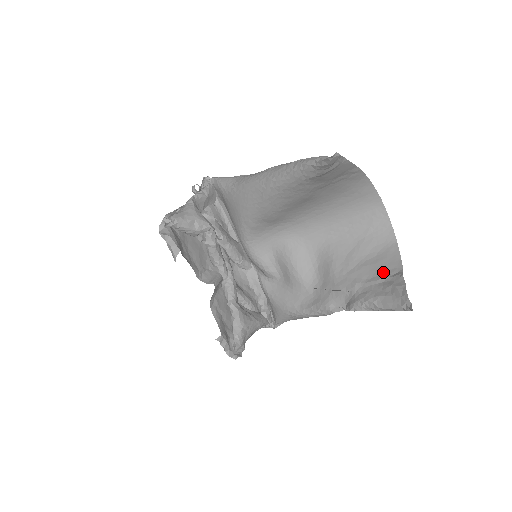
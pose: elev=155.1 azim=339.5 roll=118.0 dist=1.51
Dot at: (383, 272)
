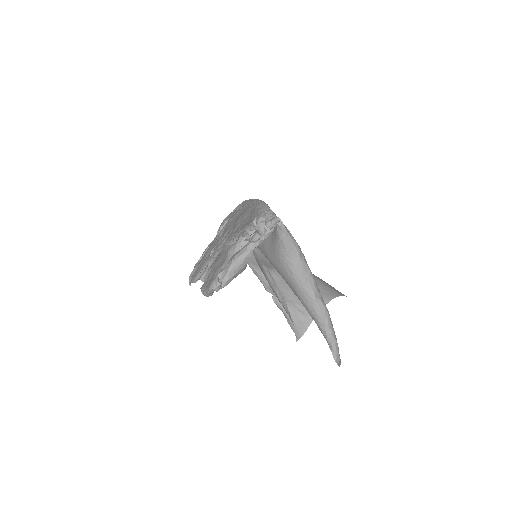
Dot at: occluded
